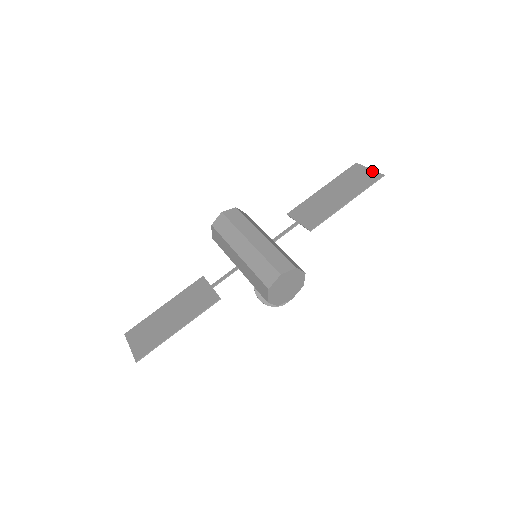
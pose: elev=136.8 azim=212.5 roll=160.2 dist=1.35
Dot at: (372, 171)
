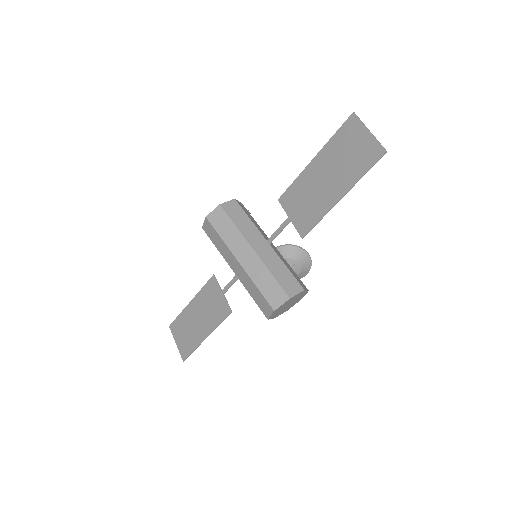
Dot at: (371, 139)
